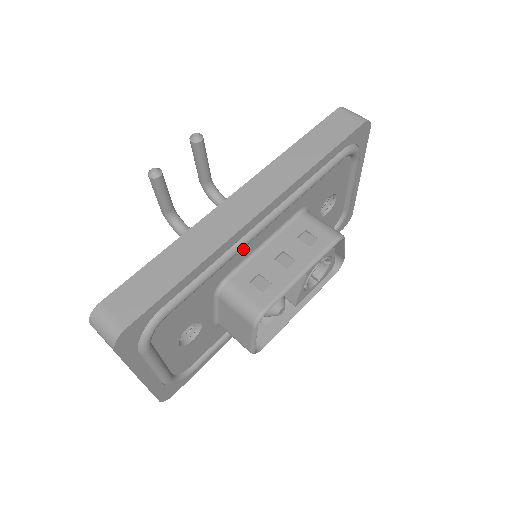
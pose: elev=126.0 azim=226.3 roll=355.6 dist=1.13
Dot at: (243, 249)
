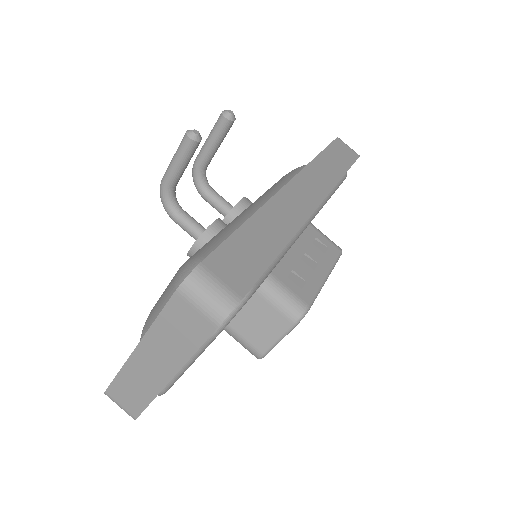
Dot at: occluded
